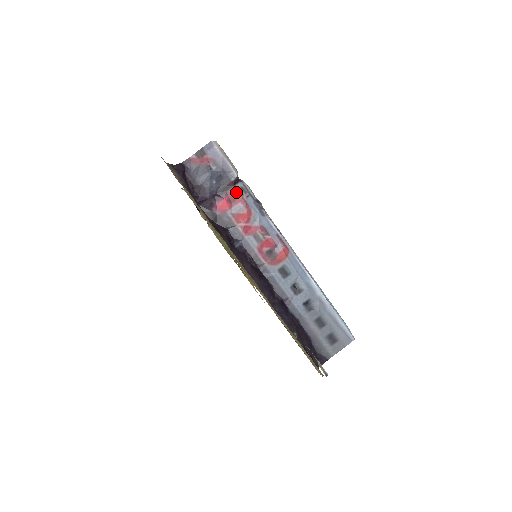
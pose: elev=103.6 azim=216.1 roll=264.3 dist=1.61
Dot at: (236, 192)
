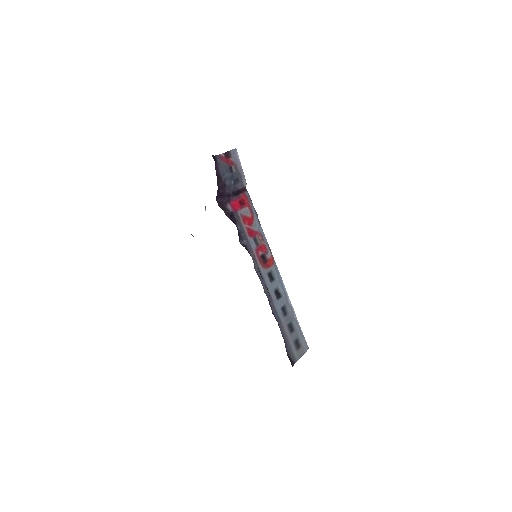
Dot at: (245, 197)
